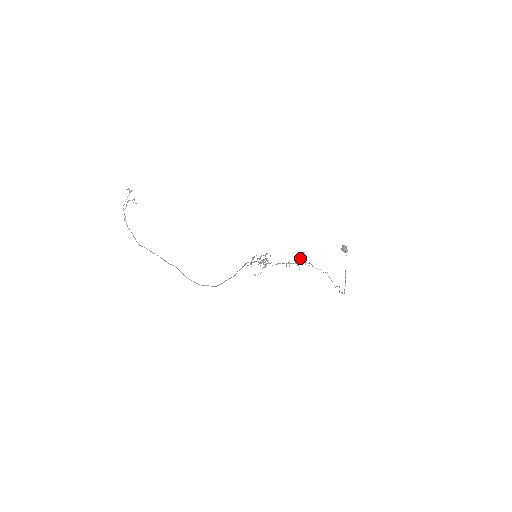
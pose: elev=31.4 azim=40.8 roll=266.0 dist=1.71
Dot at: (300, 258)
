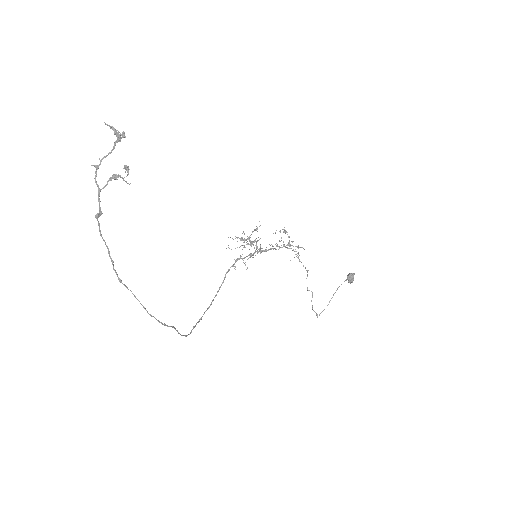
Dot at: (292, 245)
